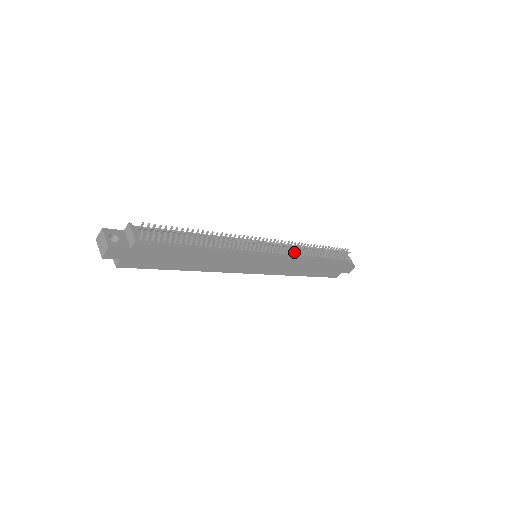
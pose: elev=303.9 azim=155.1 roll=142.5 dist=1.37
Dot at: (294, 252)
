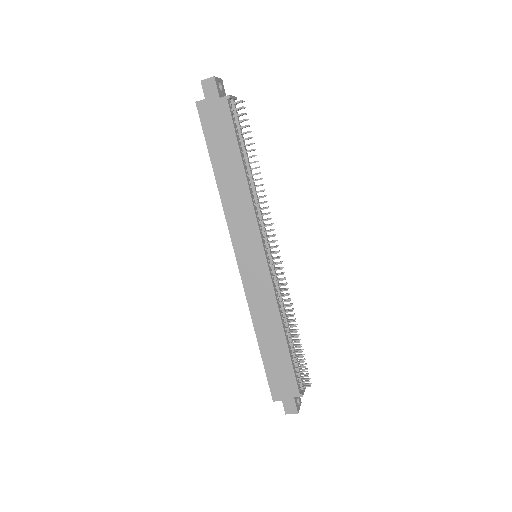
Dot at: (280, 297)
